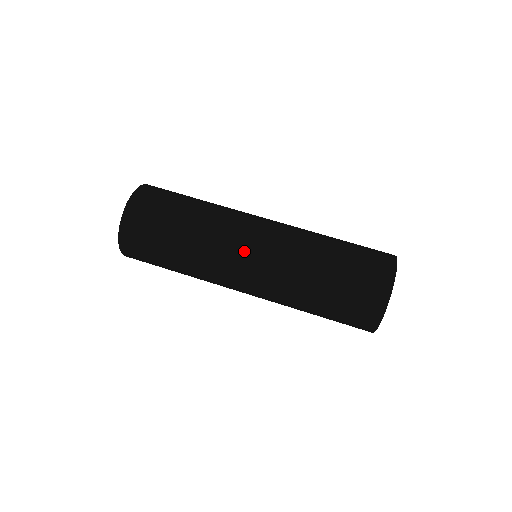
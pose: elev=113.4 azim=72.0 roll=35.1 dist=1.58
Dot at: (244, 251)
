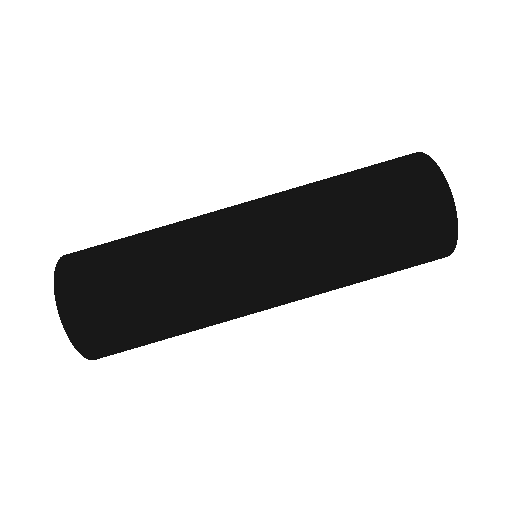
Dot at: (254, 289)
